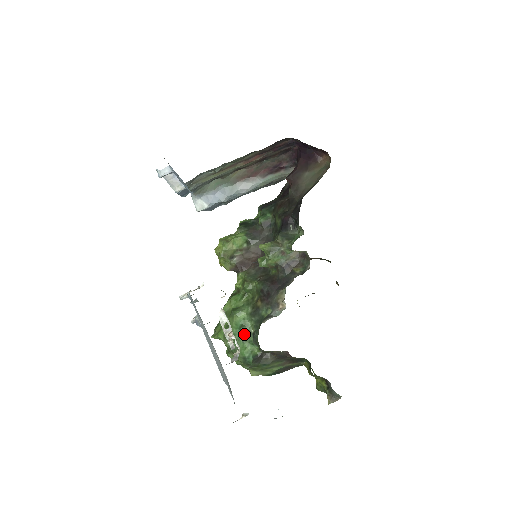
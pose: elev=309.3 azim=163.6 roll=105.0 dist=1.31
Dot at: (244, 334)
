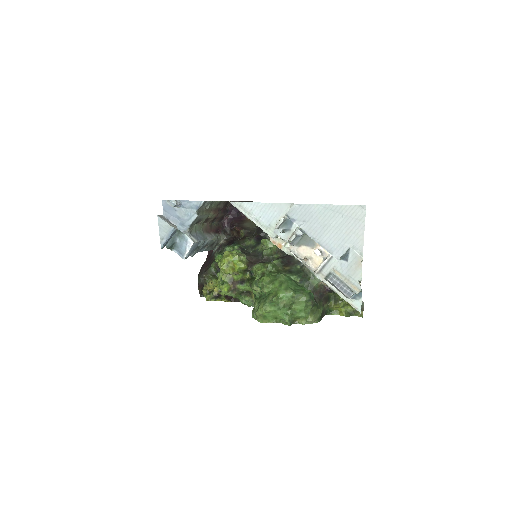
Dot at: (296, 283)
